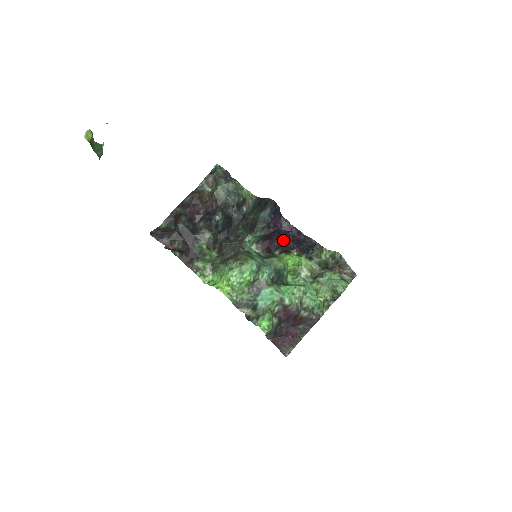
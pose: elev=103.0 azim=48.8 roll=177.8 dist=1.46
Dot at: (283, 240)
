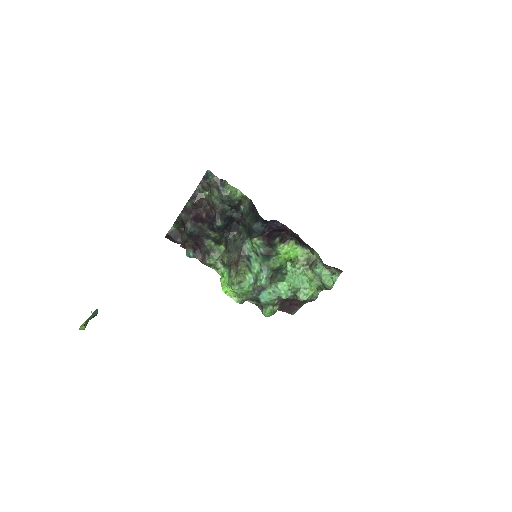
Dot at: (281, 231)
